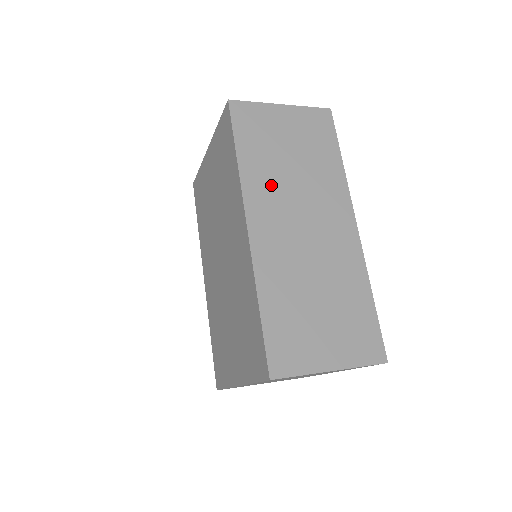
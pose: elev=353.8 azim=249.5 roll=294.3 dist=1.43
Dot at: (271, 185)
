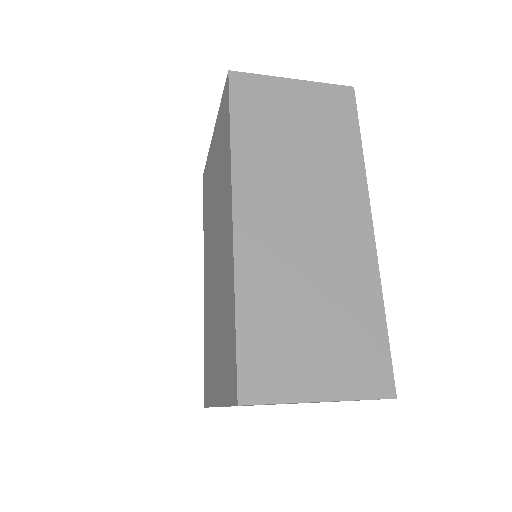
Dot at: (269, 170)
